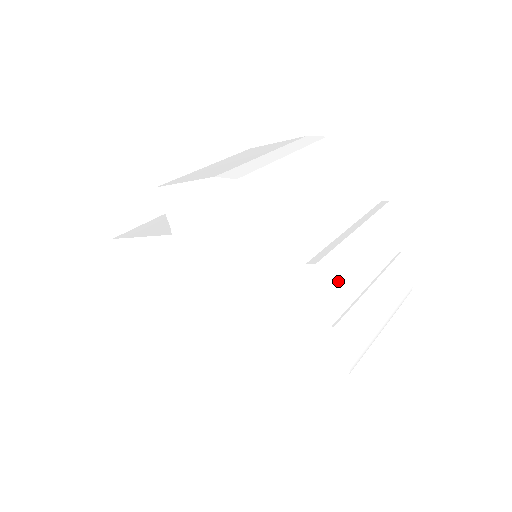
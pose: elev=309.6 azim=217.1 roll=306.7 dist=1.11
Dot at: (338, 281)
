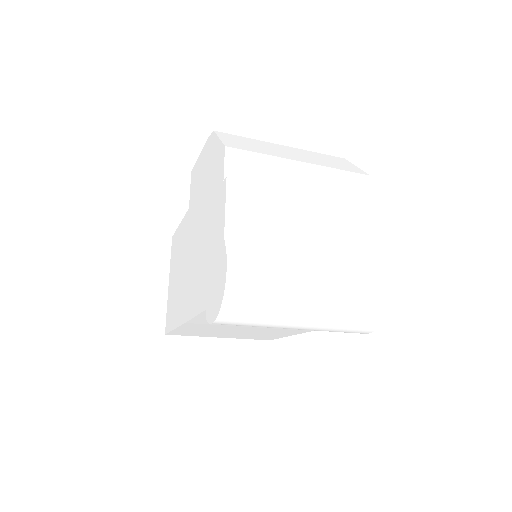
Dot at: (254, 212)
